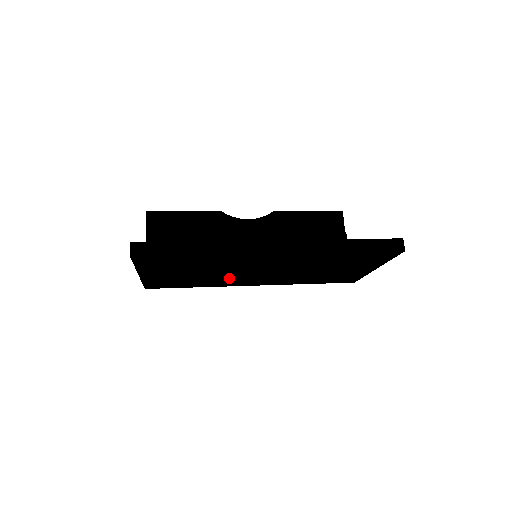
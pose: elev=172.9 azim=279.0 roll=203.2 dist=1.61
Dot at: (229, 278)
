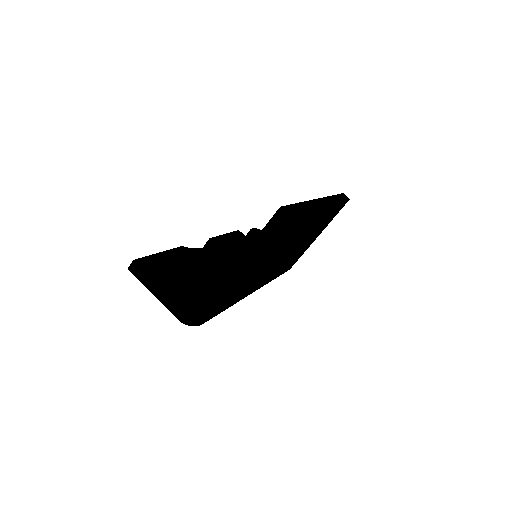
Dot at: (267, 271)
